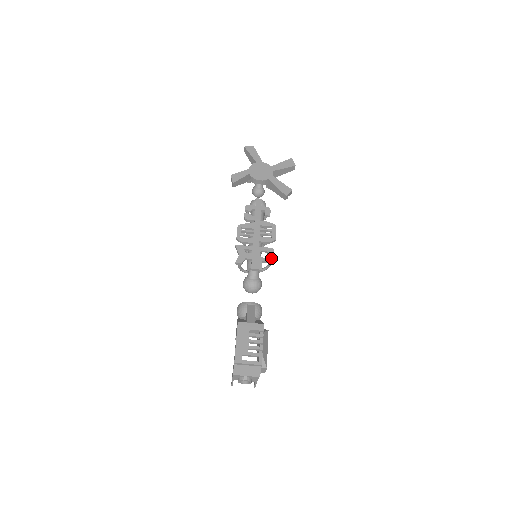
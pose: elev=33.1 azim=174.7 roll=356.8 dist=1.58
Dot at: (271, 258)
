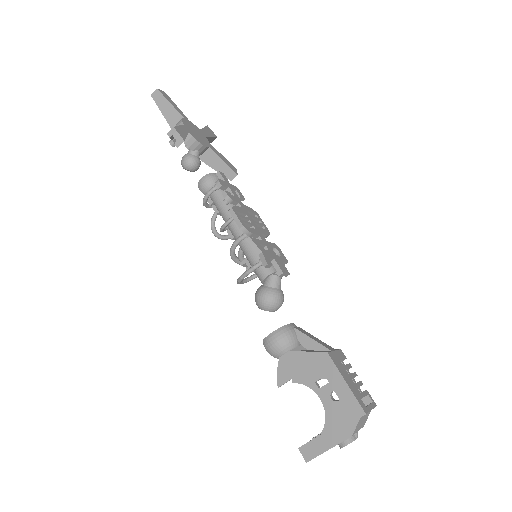
Dot at: (285, 258)
